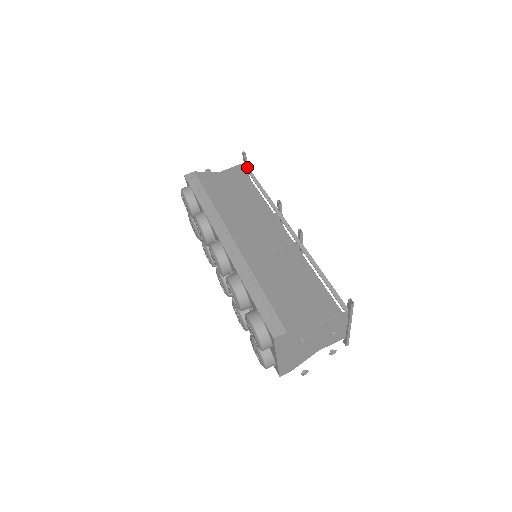
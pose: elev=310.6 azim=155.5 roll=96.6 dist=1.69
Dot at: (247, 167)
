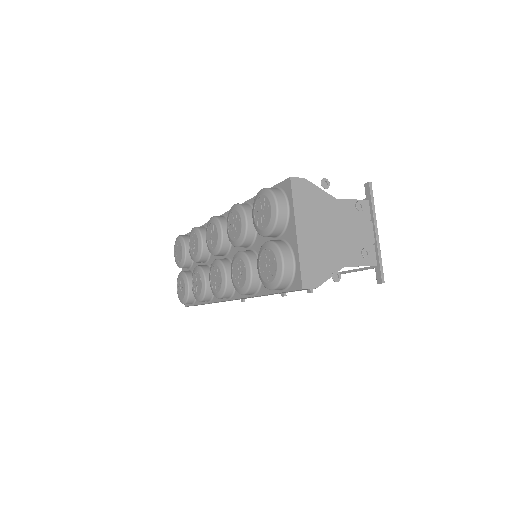
Dot at: occluded
